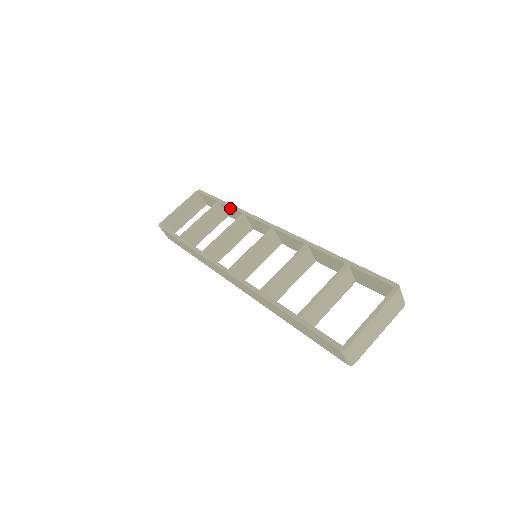
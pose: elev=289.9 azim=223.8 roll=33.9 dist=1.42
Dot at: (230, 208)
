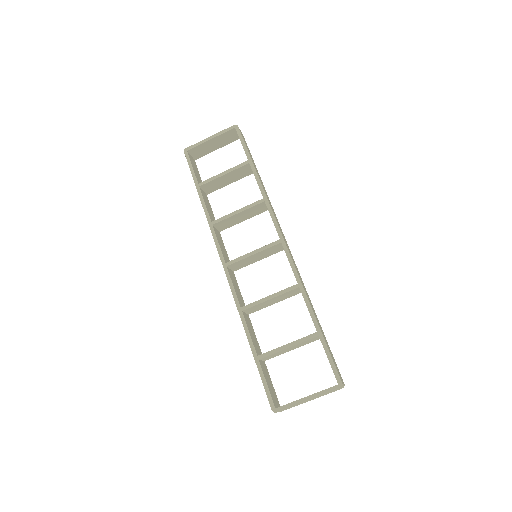
Dot at: (256, 179)
